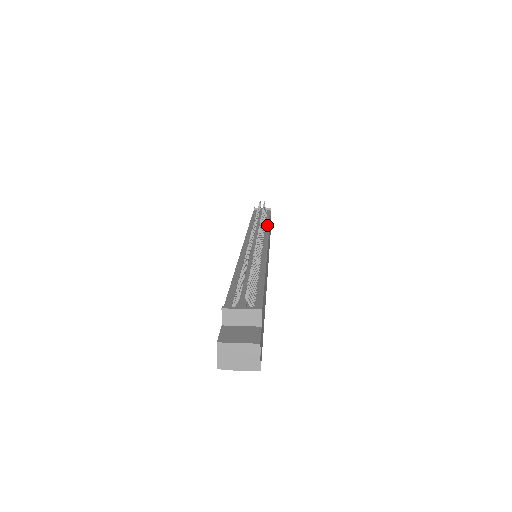
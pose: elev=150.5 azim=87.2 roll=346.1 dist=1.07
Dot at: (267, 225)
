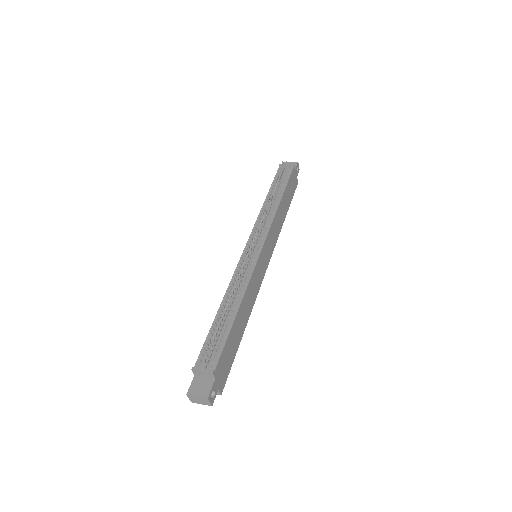
Dot at: (275, 209)
